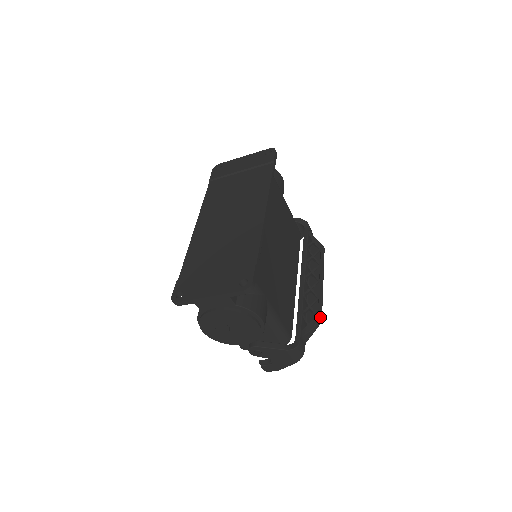
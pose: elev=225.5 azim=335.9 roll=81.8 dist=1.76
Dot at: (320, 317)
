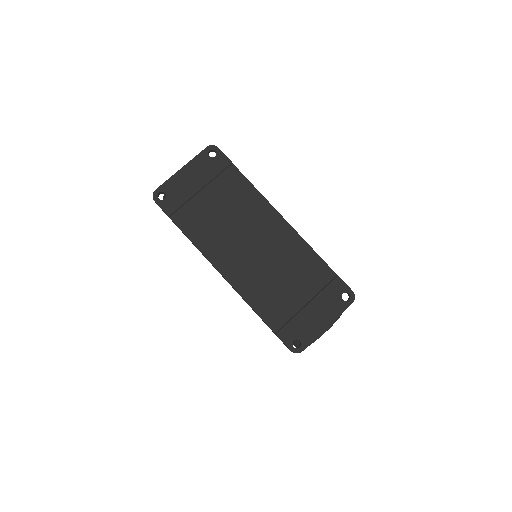
Dot at: occluded
